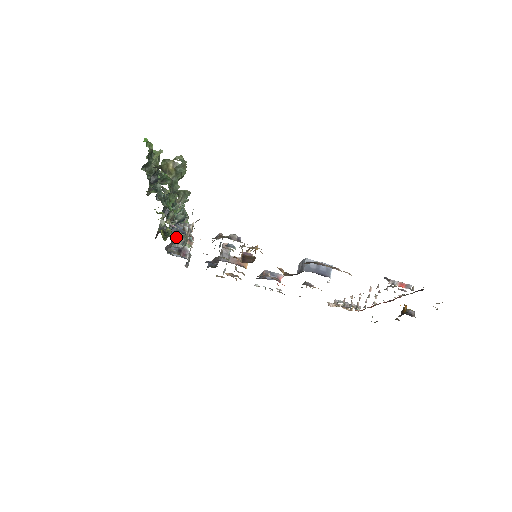
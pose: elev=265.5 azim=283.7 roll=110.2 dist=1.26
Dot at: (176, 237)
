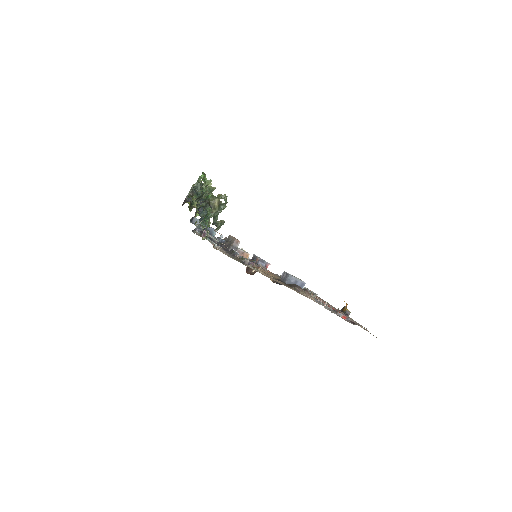
Dot at: occluded
